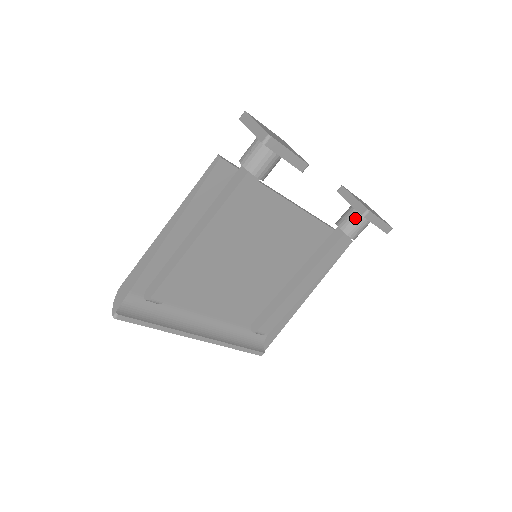
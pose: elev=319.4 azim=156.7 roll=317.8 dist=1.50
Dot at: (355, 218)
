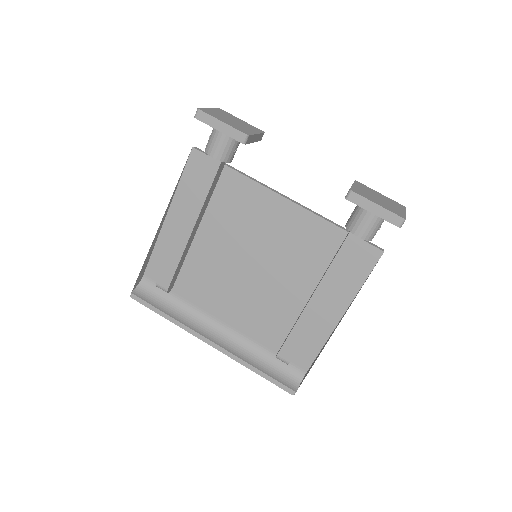
Dot at: (357, 210)
